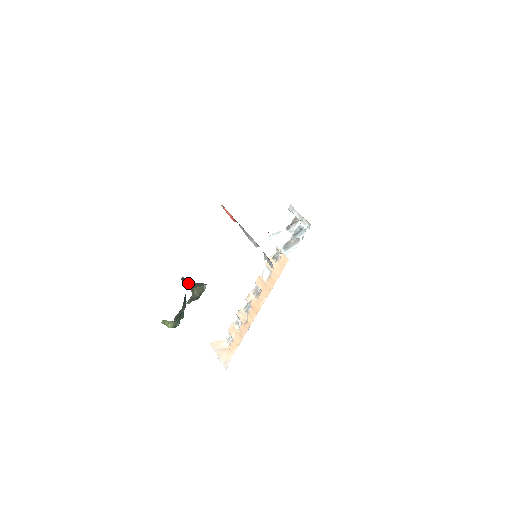
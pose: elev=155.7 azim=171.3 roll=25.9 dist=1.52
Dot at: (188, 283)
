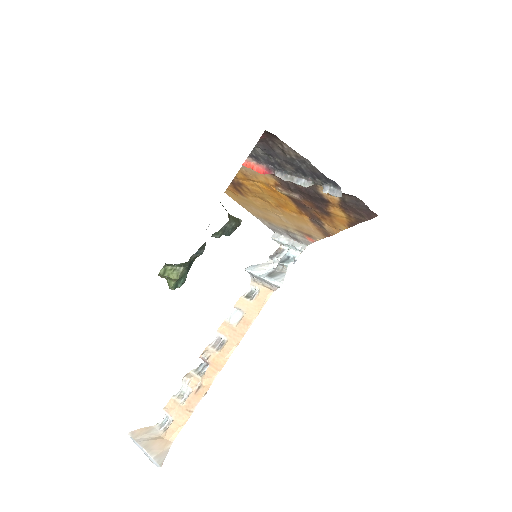
Dot at: occluded
